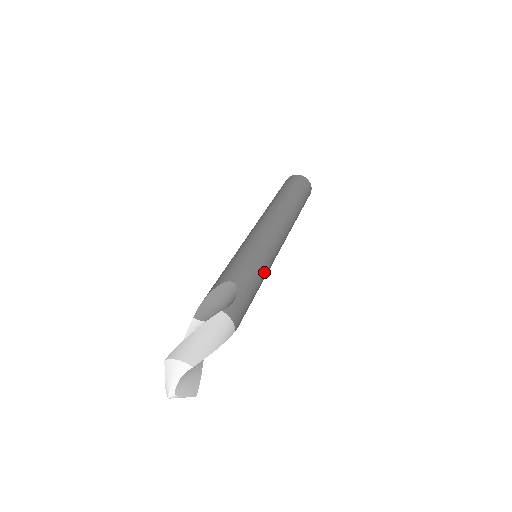
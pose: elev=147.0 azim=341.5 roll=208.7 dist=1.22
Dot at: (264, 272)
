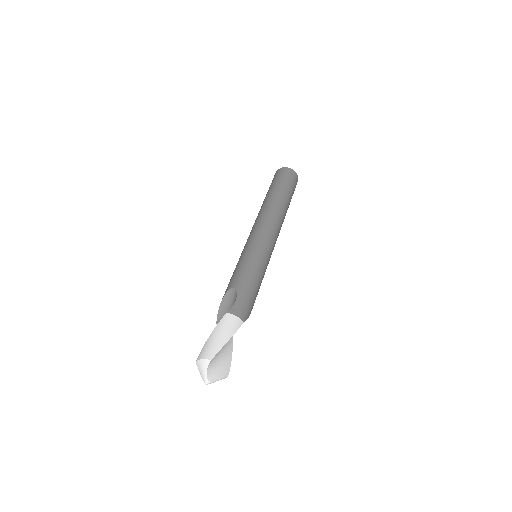
Dot at: (260, 267)
